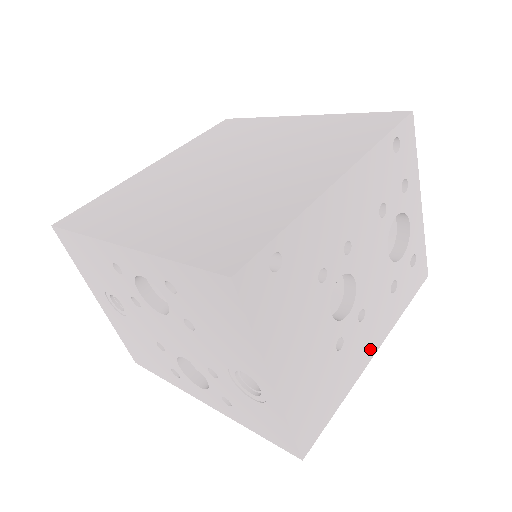
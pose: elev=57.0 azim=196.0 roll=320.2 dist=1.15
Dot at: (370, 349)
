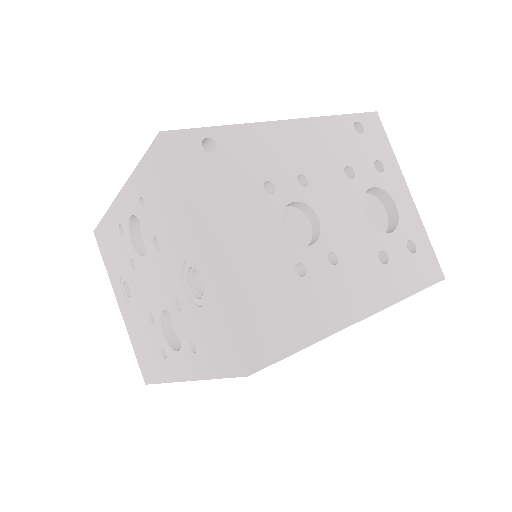
Dot at: (354, 308)
